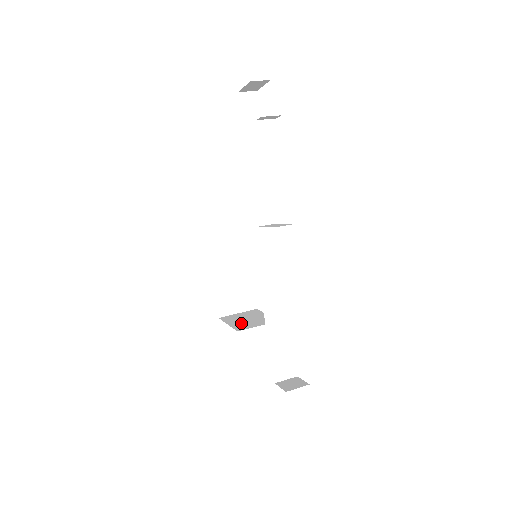
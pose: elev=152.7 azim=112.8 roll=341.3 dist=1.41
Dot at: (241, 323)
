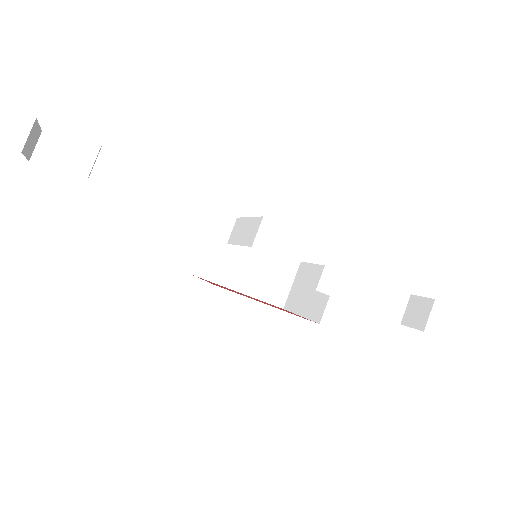
Dot at: (310, 304)
